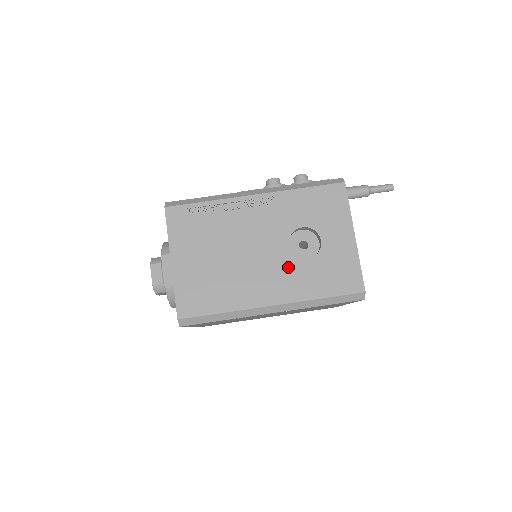
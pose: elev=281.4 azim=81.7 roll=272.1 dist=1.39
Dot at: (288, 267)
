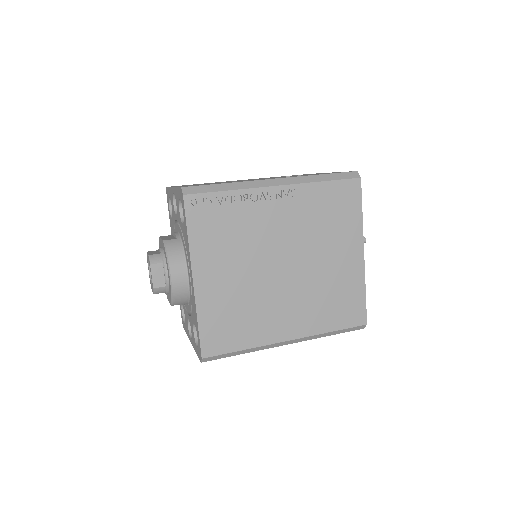
Dot at: occluded
